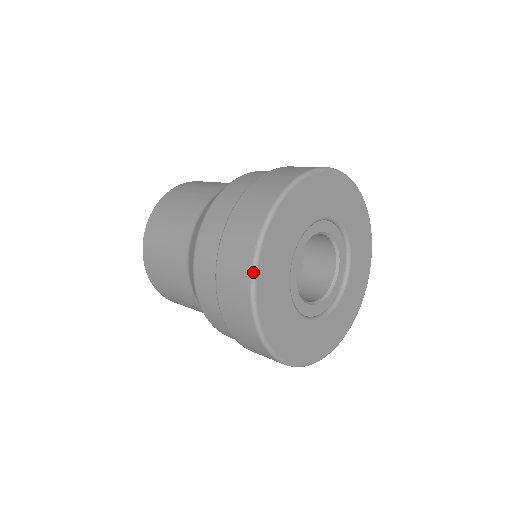
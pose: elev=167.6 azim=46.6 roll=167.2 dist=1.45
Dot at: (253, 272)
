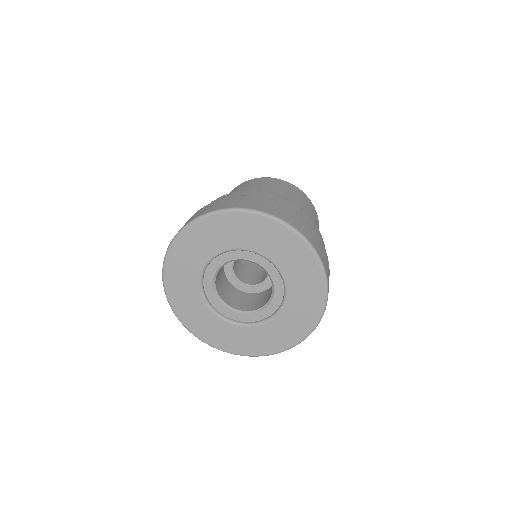
Dot at: (167, 299)
